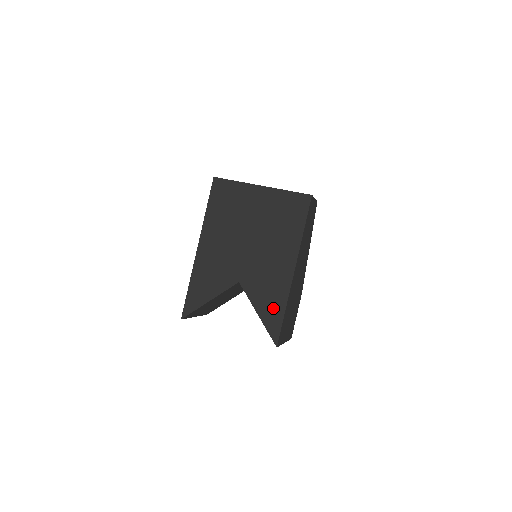
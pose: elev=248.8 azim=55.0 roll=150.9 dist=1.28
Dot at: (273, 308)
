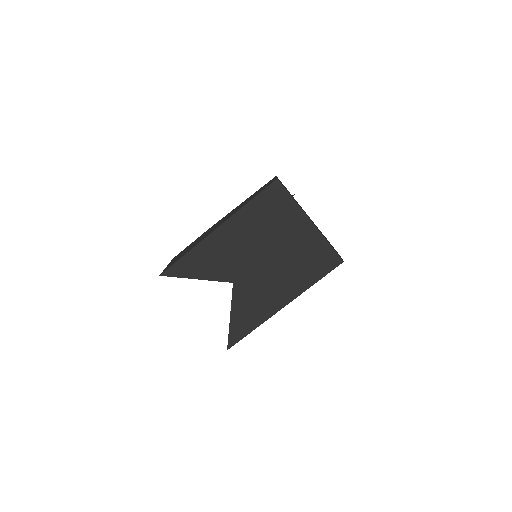
Dot at: (246, 321)
